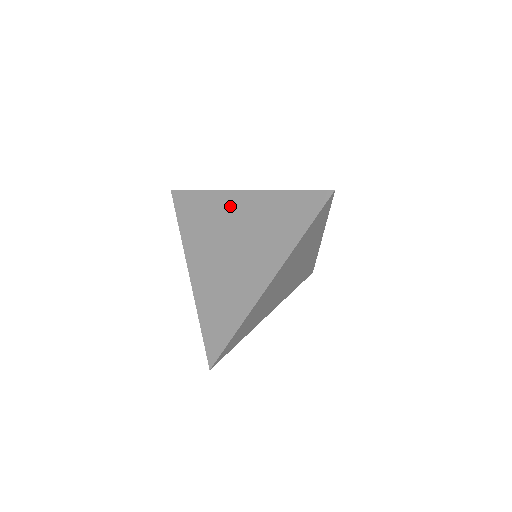
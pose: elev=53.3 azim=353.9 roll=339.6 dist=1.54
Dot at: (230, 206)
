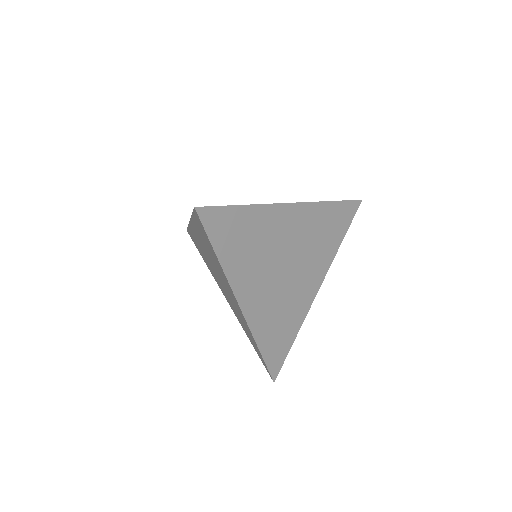
Dot at: (196, 237)
